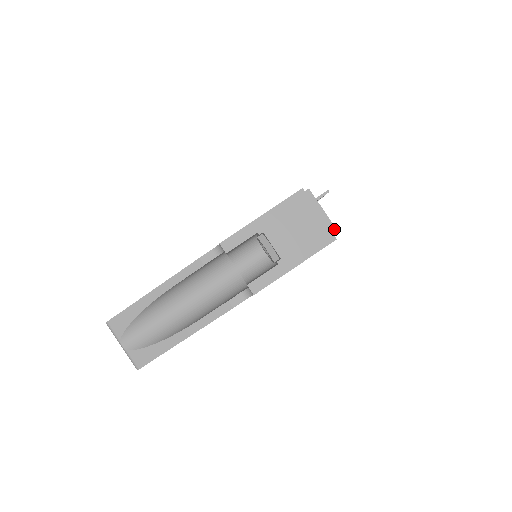
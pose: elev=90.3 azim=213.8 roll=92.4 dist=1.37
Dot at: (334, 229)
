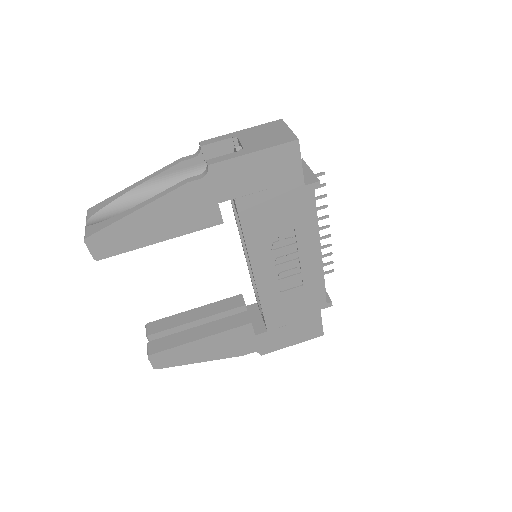
Dot at: (316, 178)
